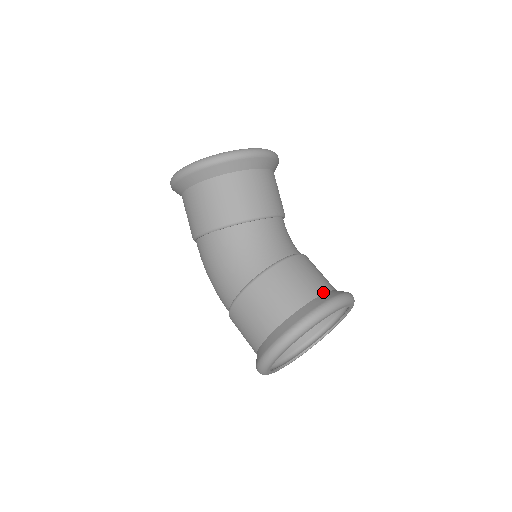
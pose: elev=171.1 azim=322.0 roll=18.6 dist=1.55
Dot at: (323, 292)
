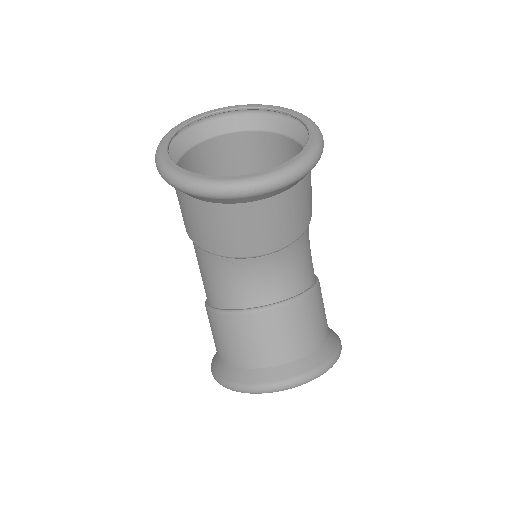
Dot at: (276, 364)
